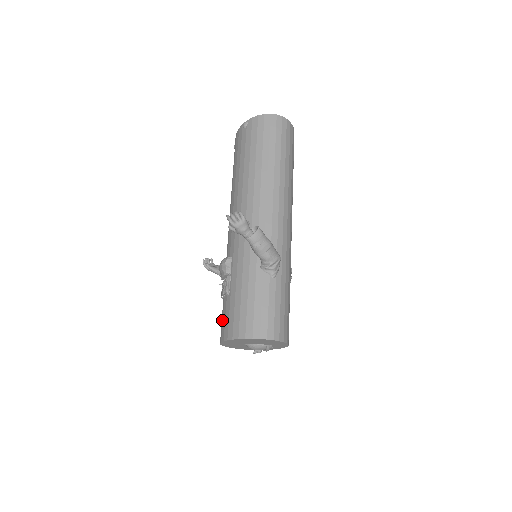
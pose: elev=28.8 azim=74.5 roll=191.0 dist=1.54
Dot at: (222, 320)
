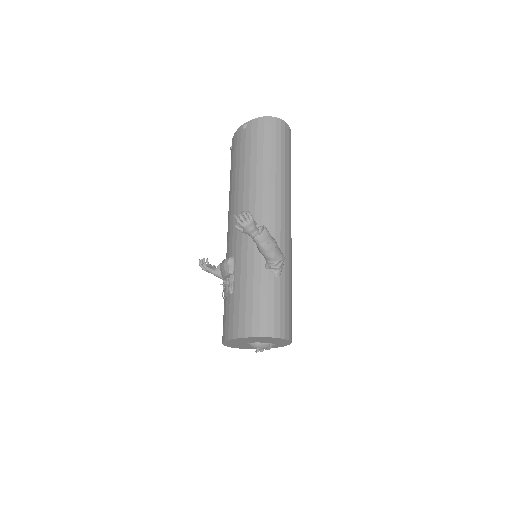
Dot at: (225, 319)
